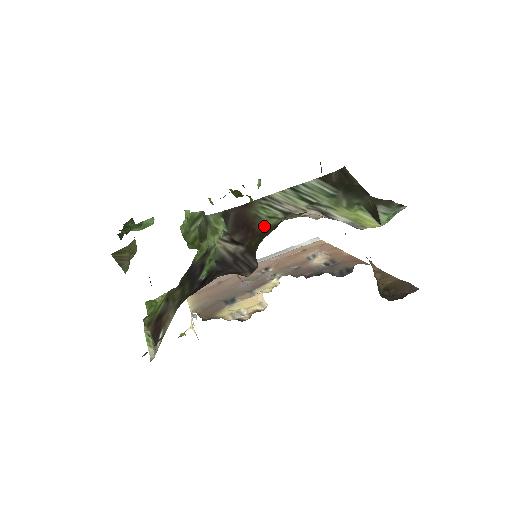
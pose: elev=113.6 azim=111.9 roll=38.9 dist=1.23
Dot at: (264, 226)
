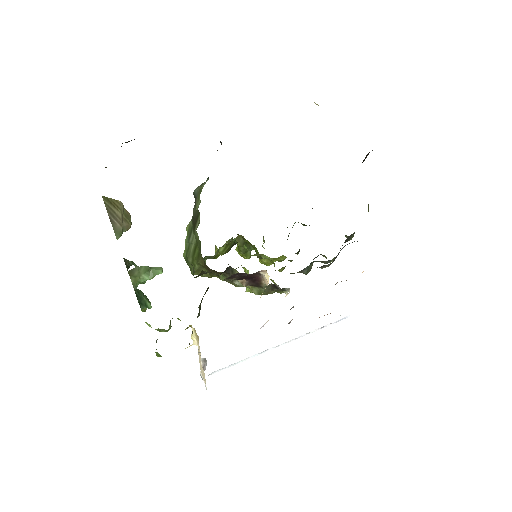
Dot at: occluded
